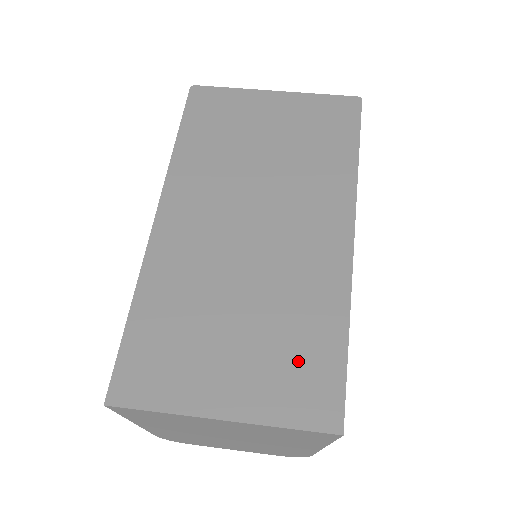
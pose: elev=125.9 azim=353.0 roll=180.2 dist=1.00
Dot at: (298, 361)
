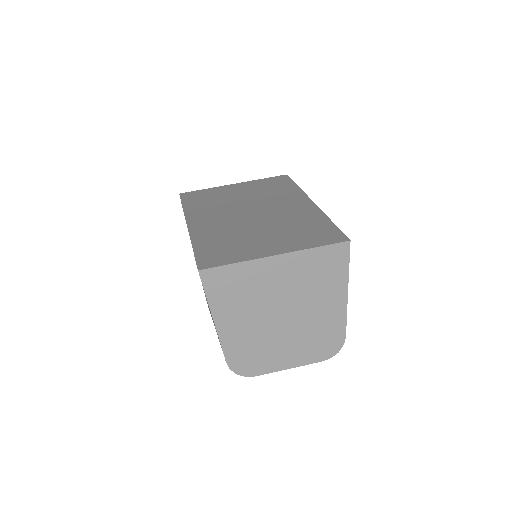
Dot at: (308, 233)
